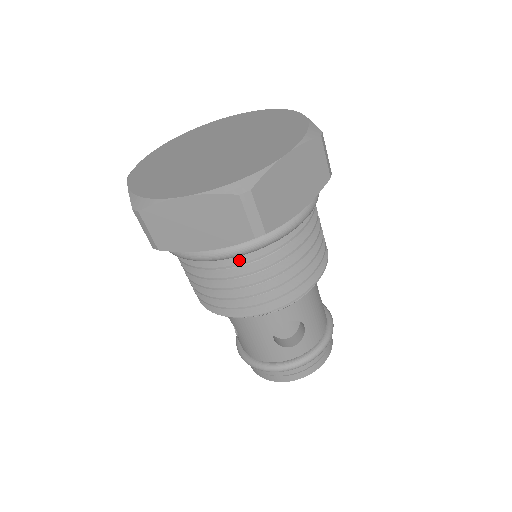
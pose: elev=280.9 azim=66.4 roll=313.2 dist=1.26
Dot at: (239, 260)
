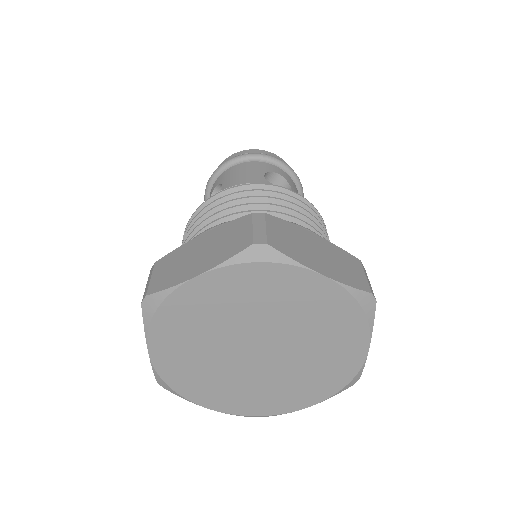
Dot at: occluded
